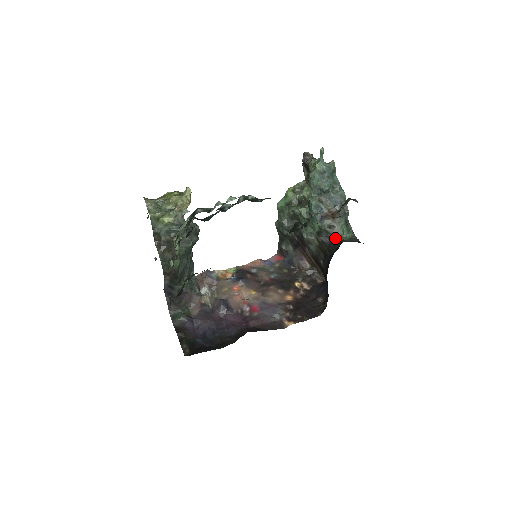
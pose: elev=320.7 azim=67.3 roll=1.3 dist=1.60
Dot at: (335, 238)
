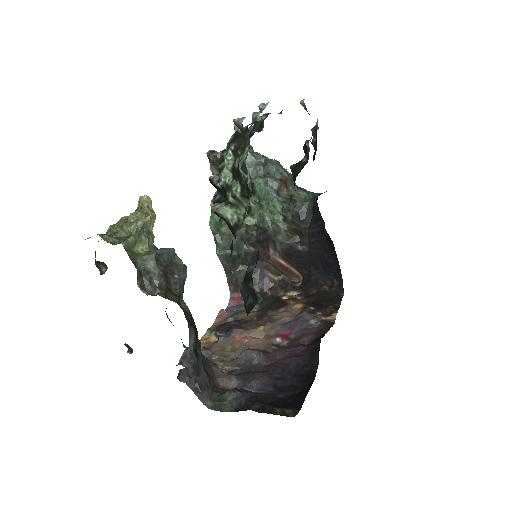
Dot at: (303, 204)
